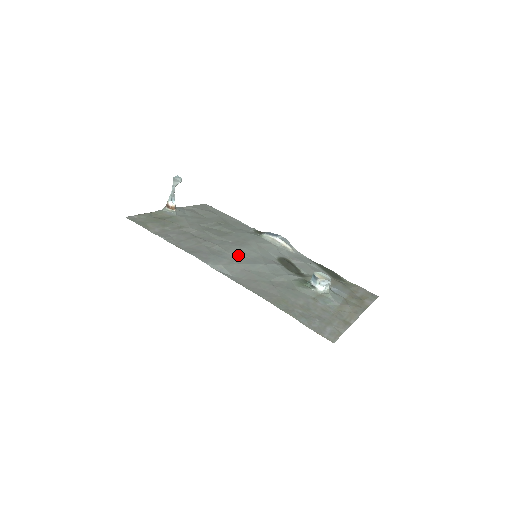
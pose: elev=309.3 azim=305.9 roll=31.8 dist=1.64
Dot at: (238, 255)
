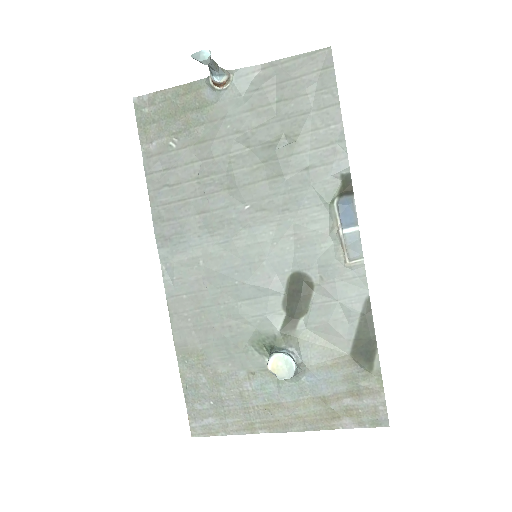
Dot at: (224, 246)
